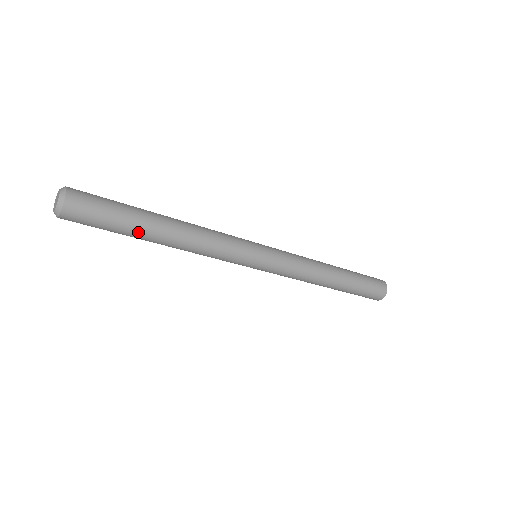
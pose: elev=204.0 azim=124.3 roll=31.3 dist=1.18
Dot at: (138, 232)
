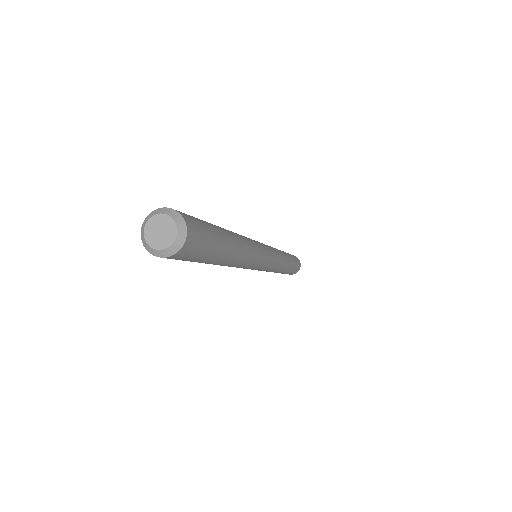
Dot at: (225, 248)
